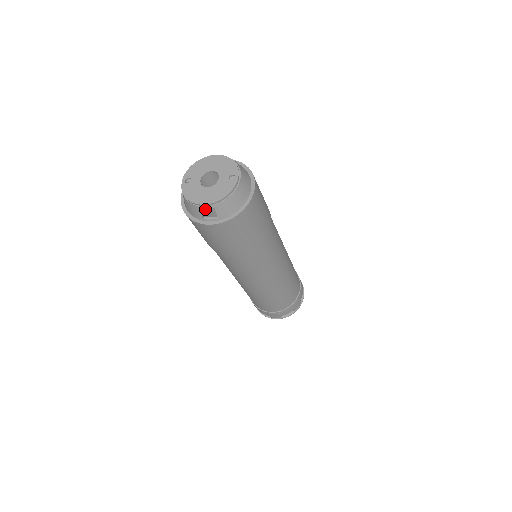
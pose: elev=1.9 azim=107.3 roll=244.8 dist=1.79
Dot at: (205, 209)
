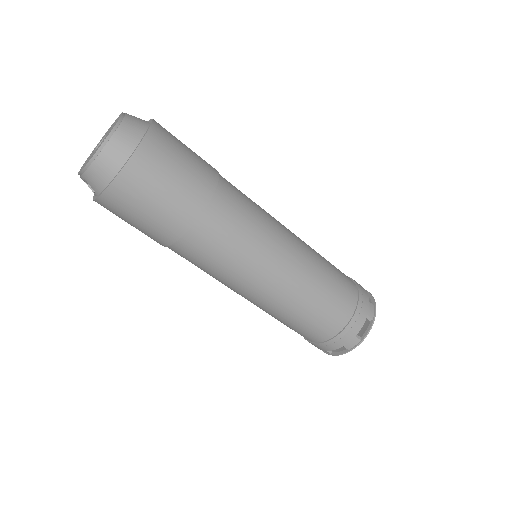
Dot at: (83, 180)
